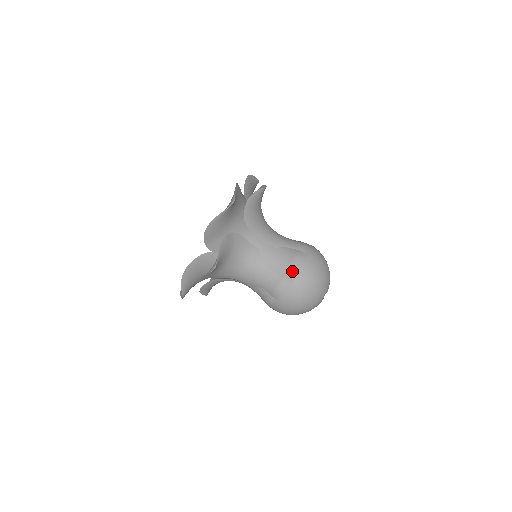
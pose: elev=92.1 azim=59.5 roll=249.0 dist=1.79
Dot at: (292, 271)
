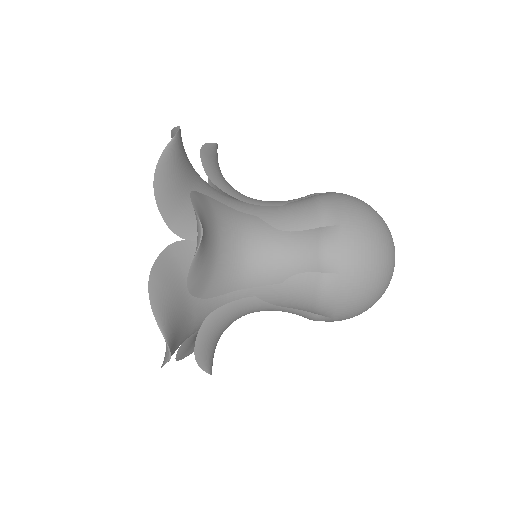
Dot at: (324, 310)
